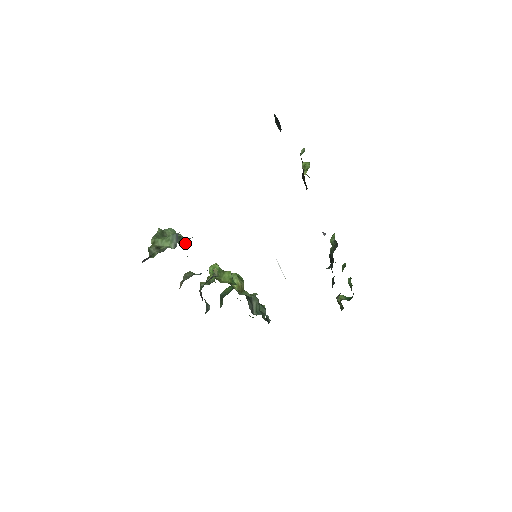
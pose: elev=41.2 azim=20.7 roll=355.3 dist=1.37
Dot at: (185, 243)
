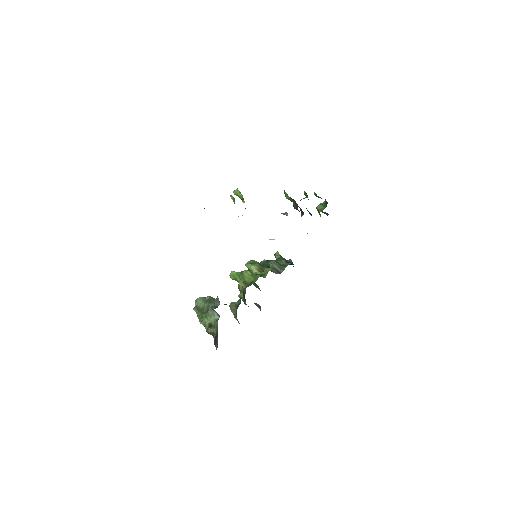
Dot at: (218, 304)
